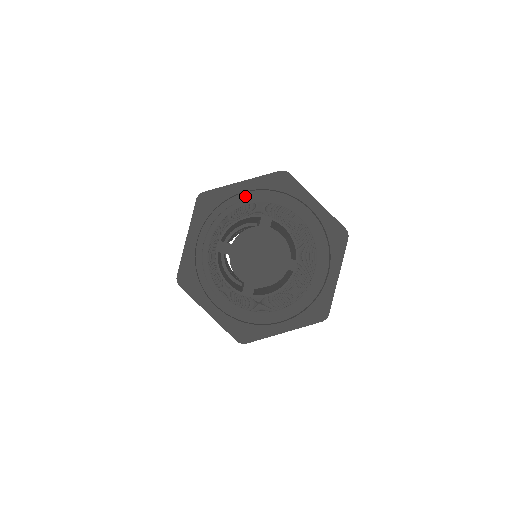
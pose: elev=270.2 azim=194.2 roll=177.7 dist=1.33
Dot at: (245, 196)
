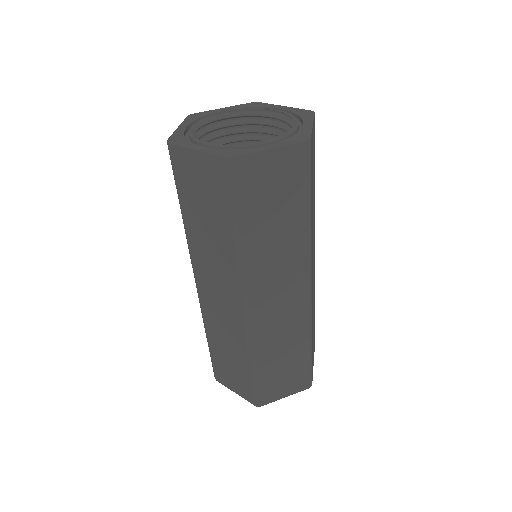
Dot at: (277, 114)
